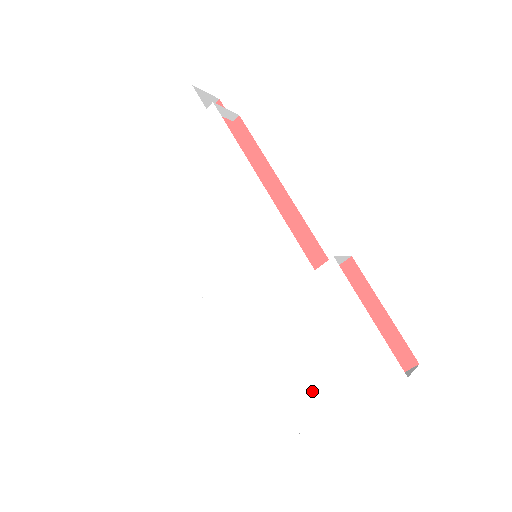
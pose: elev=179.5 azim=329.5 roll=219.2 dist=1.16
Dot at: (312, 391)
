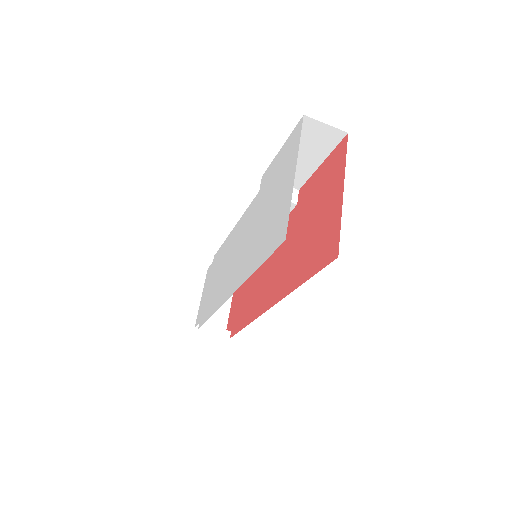
Dot at: (282, 198)
